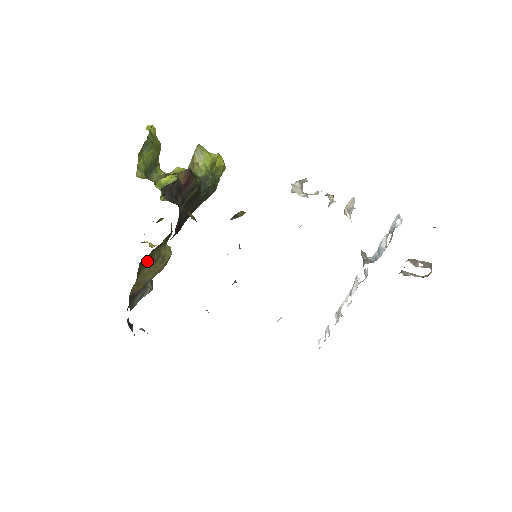
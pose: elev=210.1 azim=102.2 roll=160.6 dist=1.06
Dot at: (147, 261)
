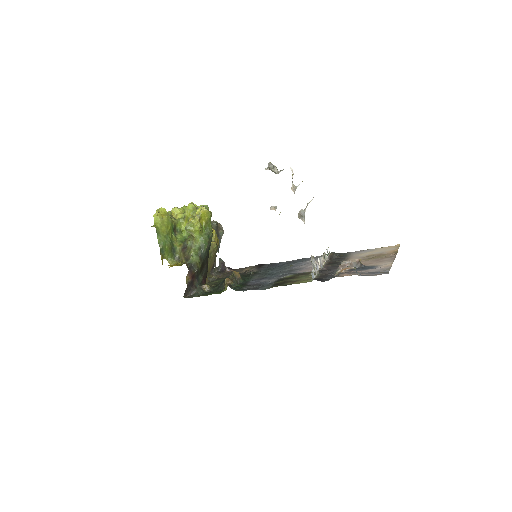
Dot at: occluded
